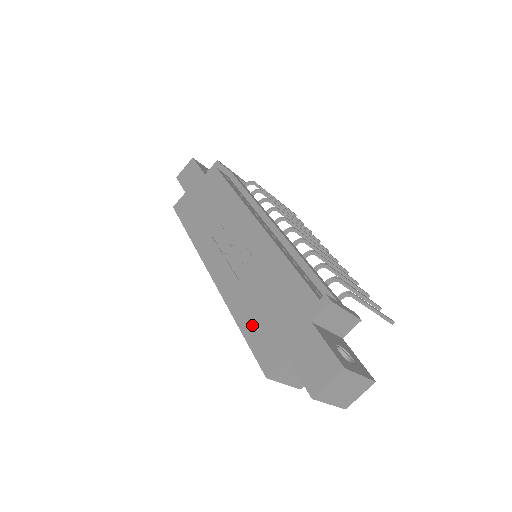
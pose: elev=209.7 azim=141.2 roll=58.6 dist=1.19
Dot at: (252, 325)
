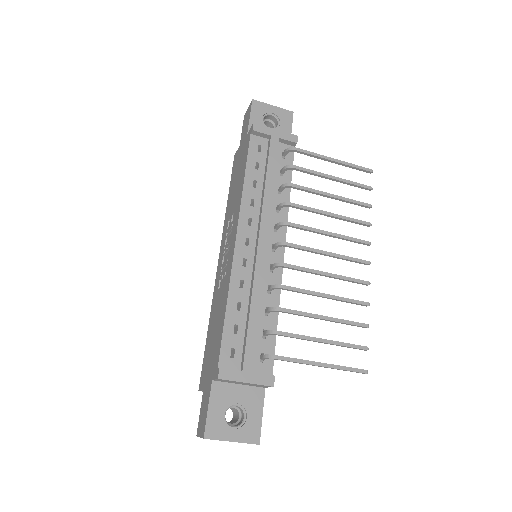
Dot at: (208, 340)
